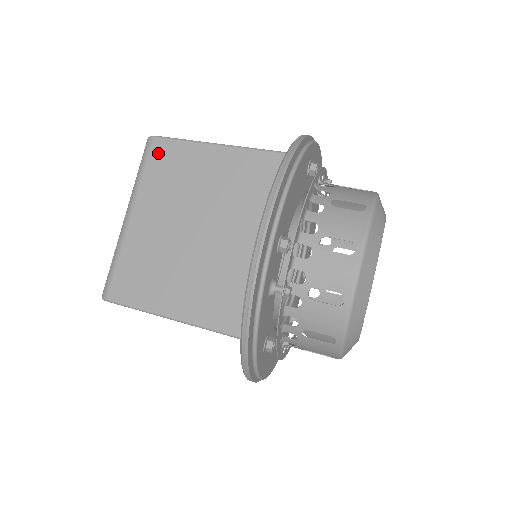
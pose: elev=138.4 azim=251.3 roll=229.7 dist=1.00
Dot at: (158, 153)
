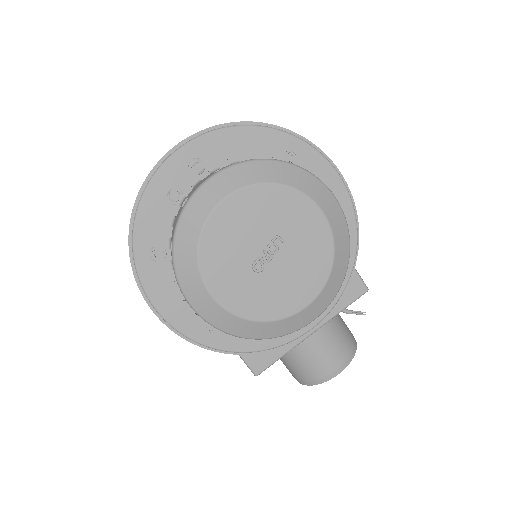
Dot at: occluded
